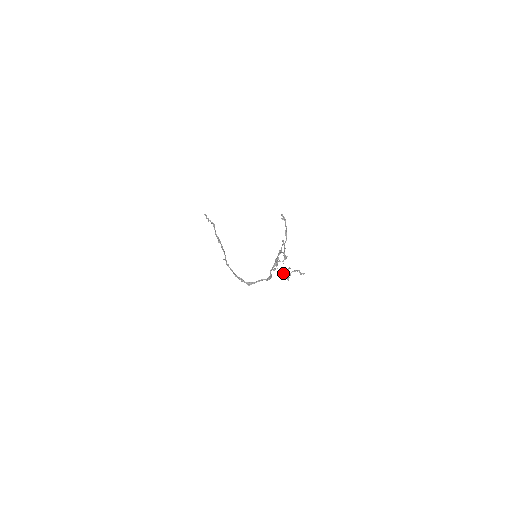
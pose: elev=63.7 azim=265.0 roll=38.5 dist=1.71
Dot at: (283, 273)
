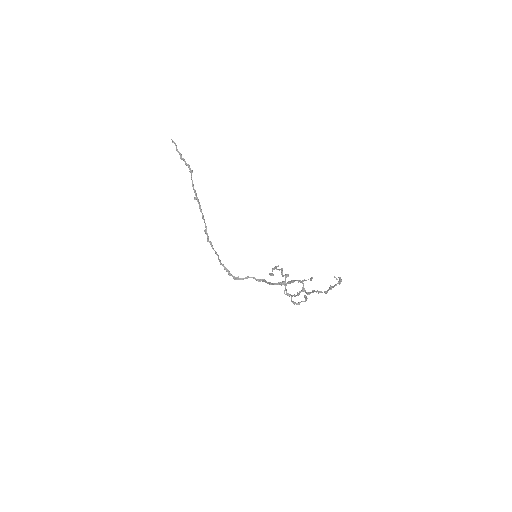
Dot at: (291, 298)
